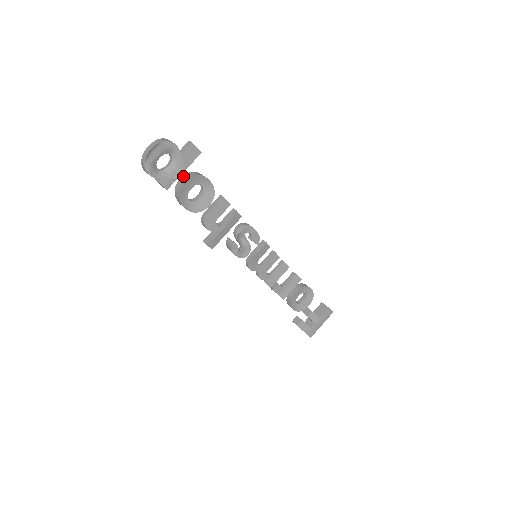
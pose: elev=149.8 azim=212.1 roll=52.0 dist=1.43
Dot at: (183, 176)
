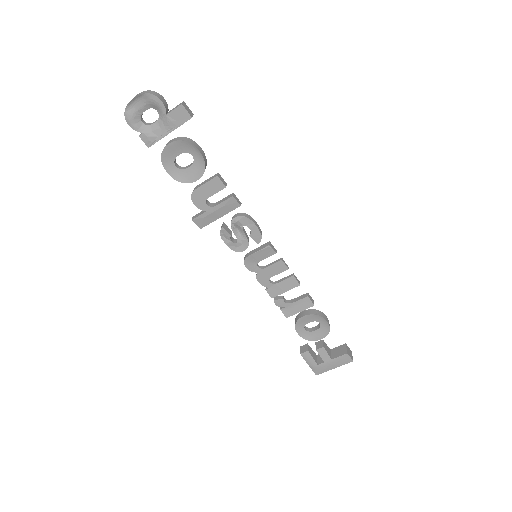
Dot at: (173, 139)
